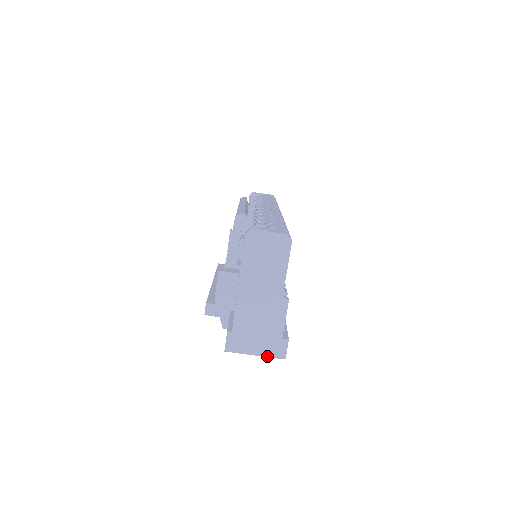
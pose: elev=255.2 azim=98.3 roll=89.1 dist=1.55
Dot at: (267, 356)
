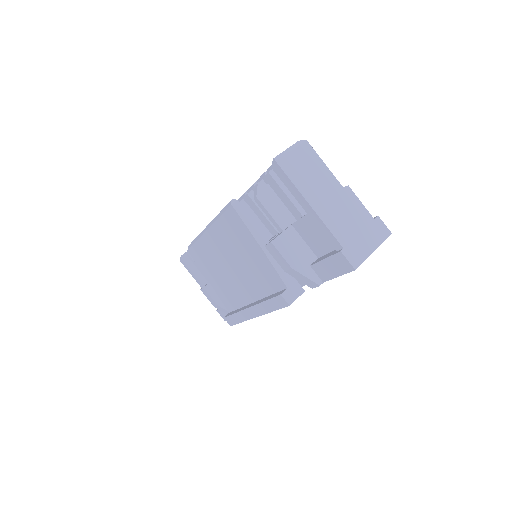
Dot at: (380, 243)
